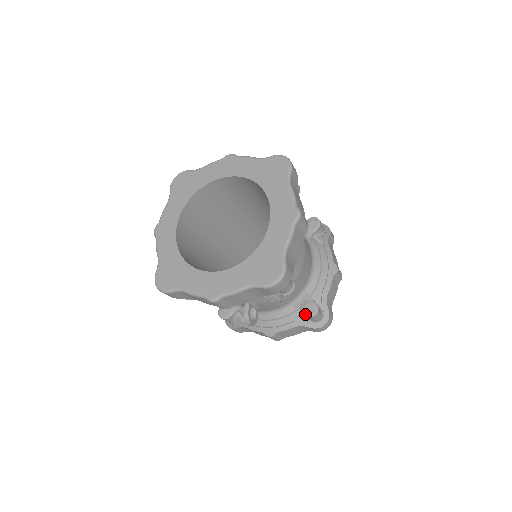
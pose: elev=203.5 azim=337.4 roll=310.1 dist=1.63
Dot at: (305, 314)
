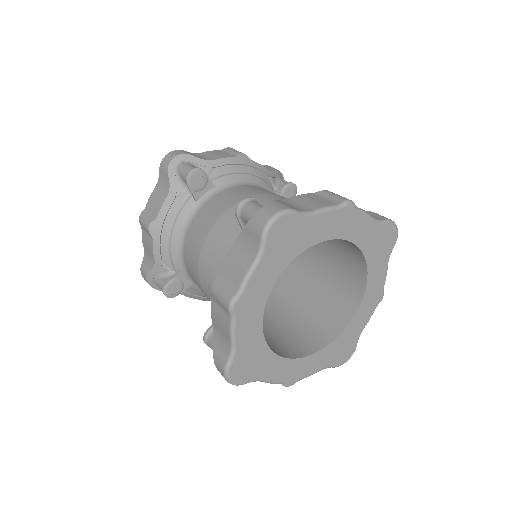
Dot at: occluded
